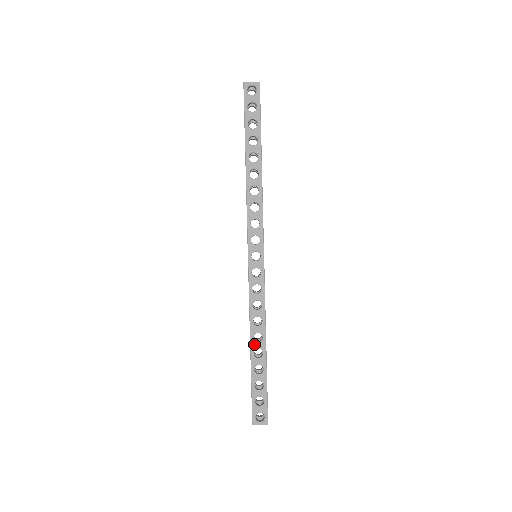
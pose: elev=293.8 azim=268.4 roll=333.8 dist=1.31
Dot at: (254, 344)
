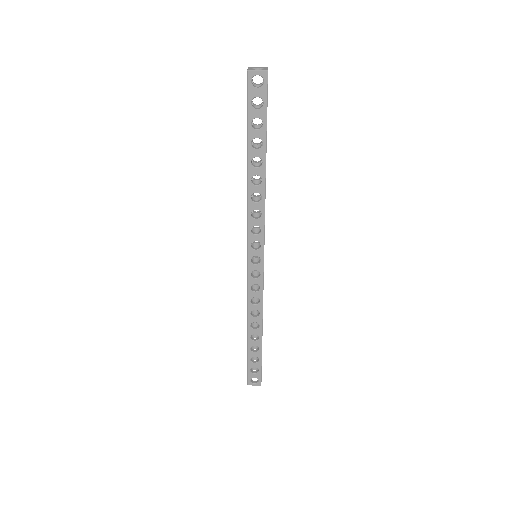
Dot at: (251, 331)
